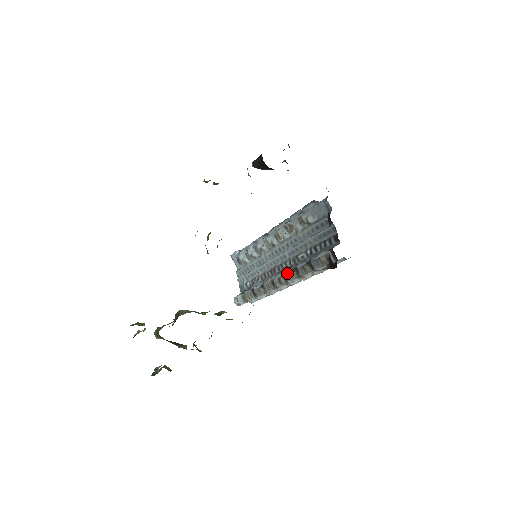
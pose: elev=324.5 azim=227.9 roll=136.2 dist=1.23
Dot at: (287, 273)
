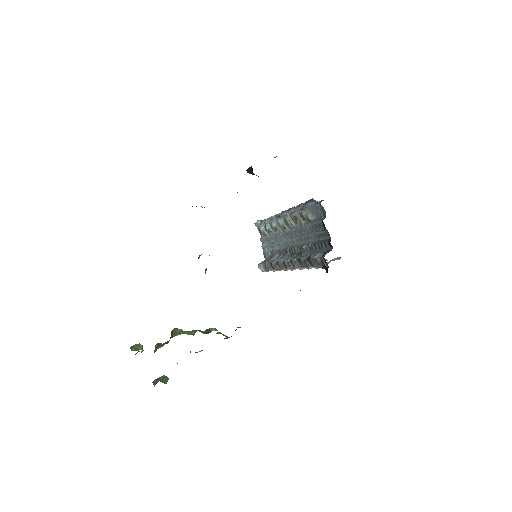
Dot at: (293, 261)
